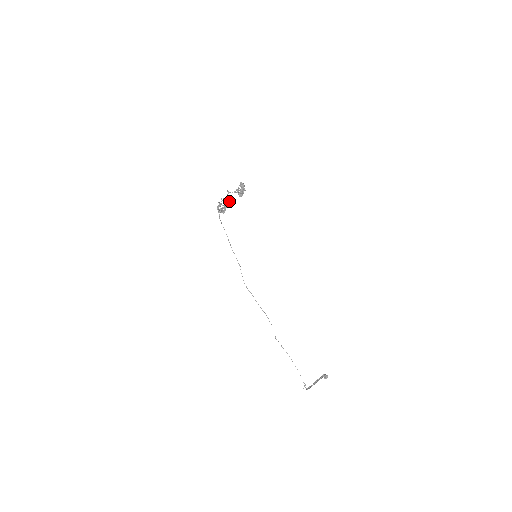
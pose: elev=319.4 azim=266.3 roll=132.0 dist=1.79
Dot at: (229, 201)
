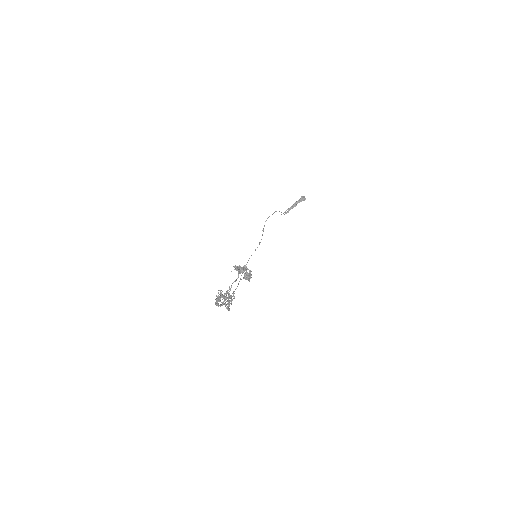
Dot at: occluded
